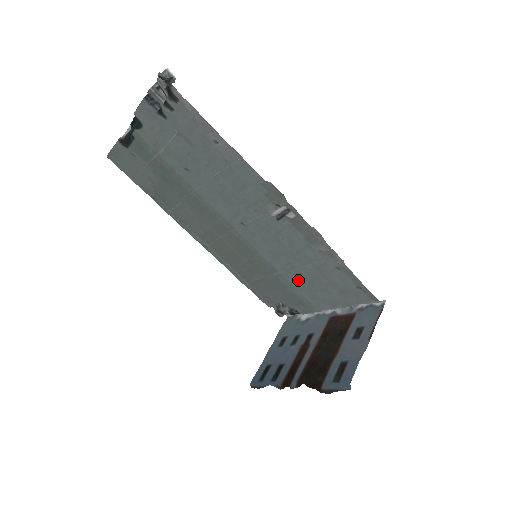
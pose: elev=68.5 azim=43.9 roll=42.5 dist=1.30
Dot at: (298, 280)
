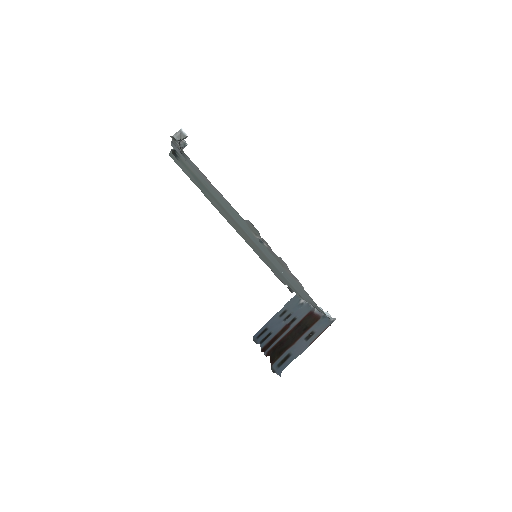
Dot at: (288, 279)
